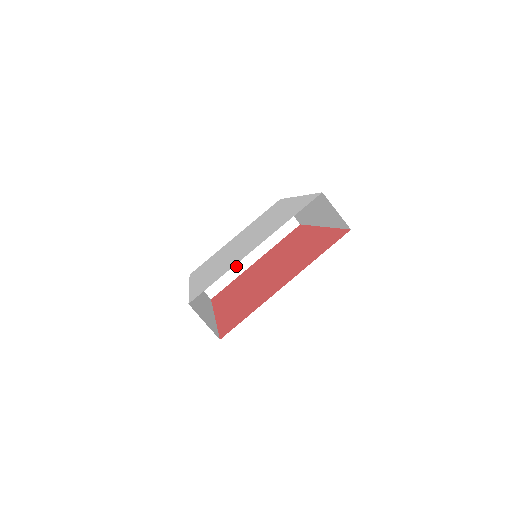
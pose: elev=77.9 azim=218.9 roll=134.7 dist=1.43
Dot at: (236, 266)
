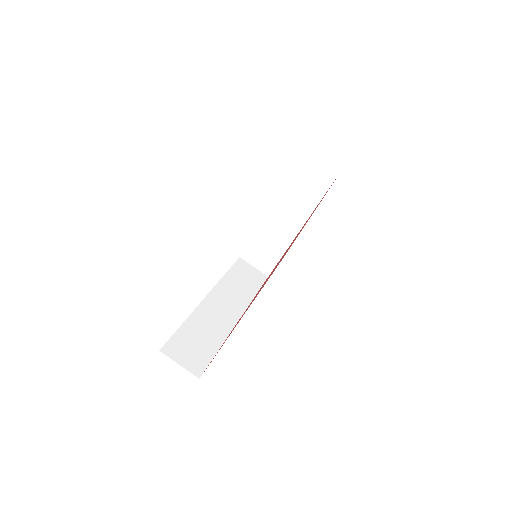
Dot at: (281, 239)
